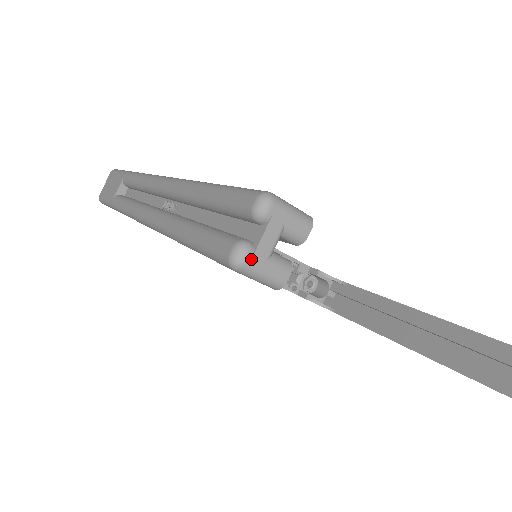
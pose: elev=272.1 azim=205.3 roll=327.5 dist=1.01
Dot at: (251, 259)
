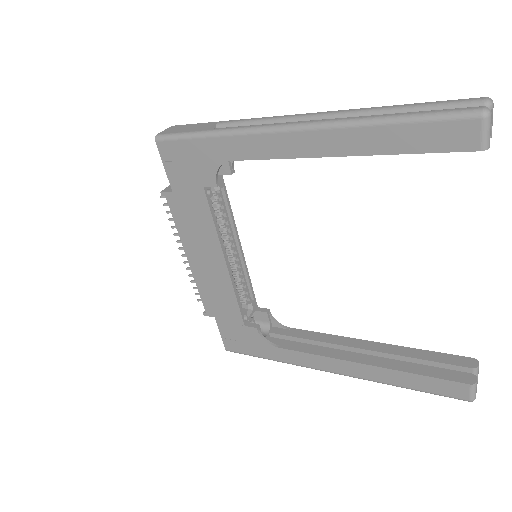
Dot at: (491, 117)
